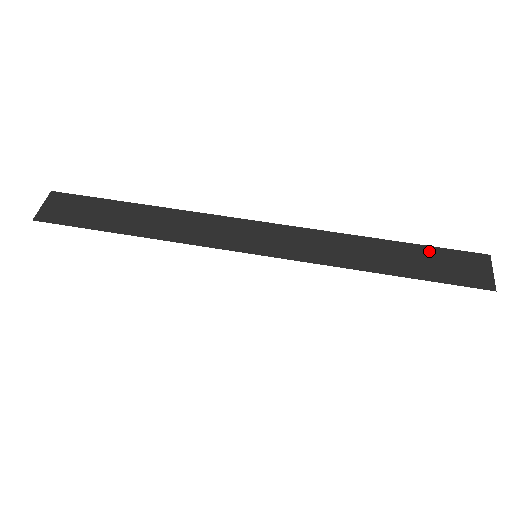
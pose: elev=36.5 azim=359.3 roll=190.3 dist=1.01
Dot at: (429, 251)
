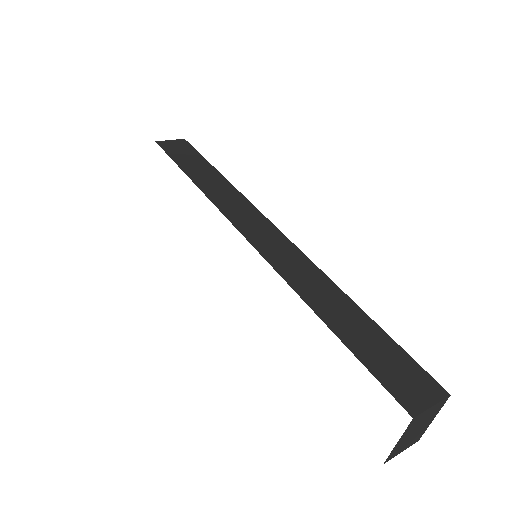
Dot at: (388, 342)
